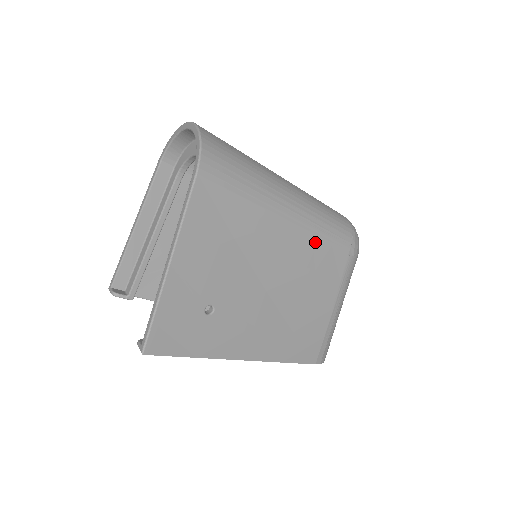
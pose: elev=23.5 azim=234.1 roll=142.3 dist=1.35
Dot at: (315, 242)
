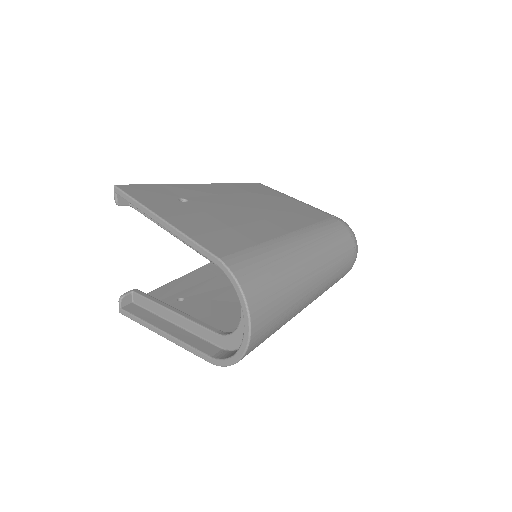
Dot at: occluded
